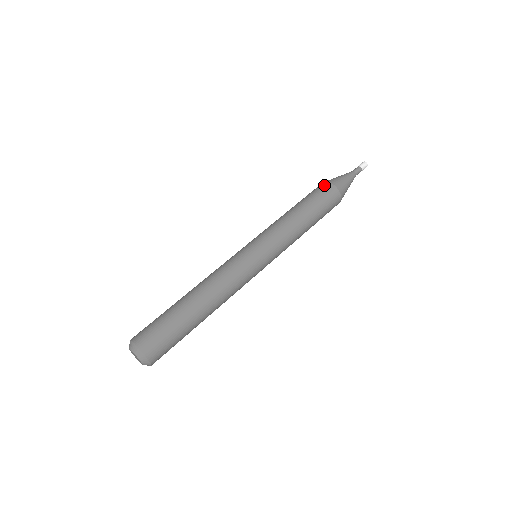
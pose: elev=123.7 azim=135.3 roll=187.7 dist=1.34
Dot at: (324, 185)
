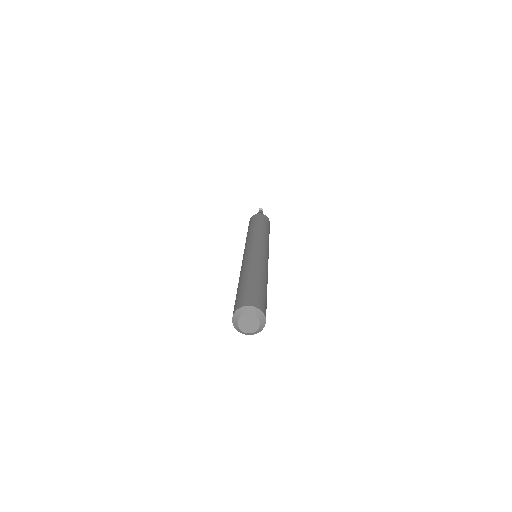
Dot at: (257, 215)
